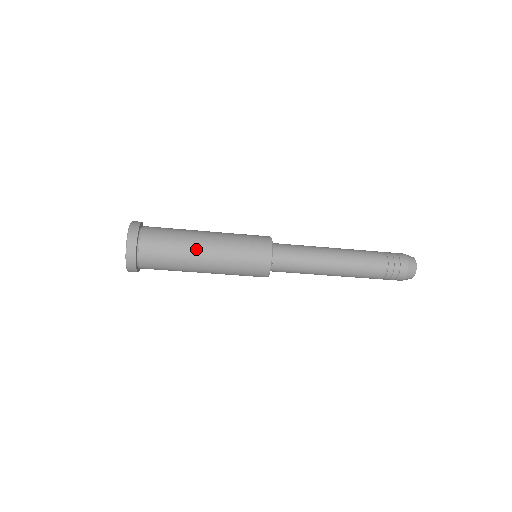
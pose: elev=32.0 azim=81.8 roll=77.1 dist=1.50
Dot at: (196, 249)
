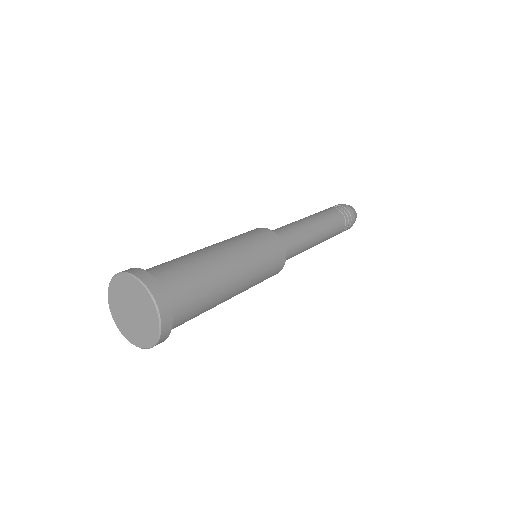
Dot at: occluded
